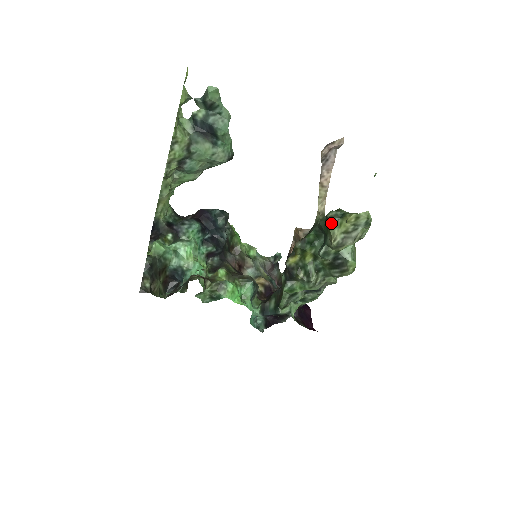
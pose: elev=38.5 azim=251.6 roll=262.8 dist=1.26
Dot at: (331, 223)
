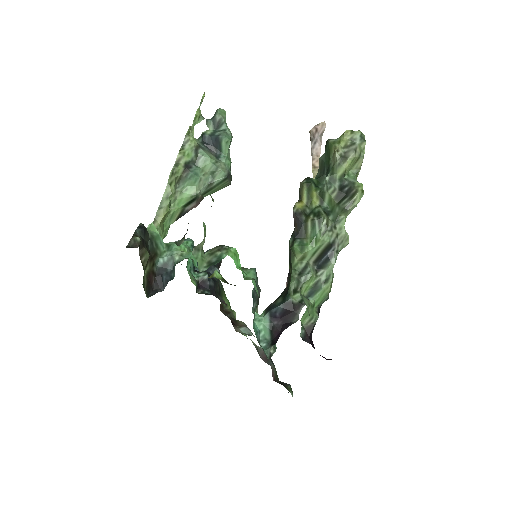
Dot at: (331, 140)
